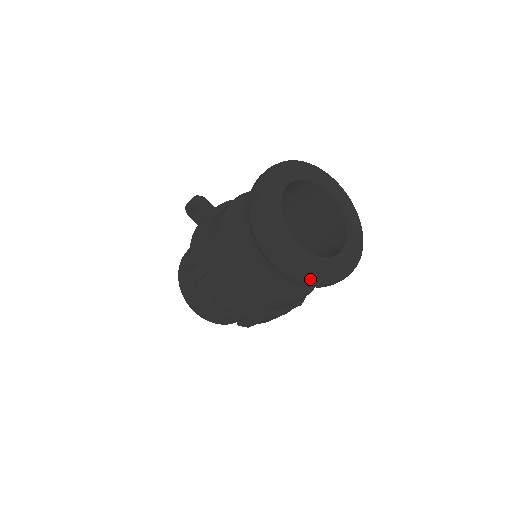
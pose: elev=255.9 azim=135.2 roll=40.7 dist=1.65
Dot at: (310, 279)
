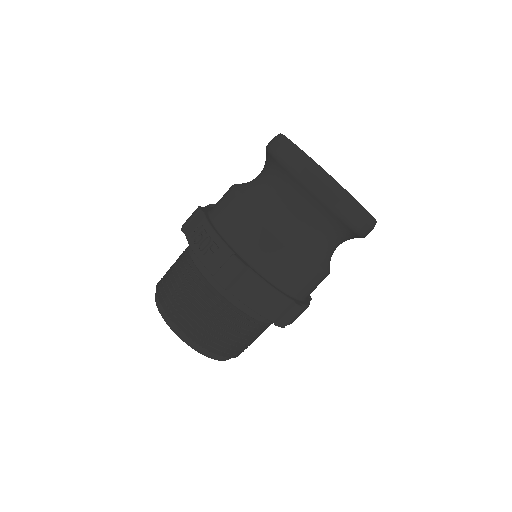
Dot at: (315, 170)
